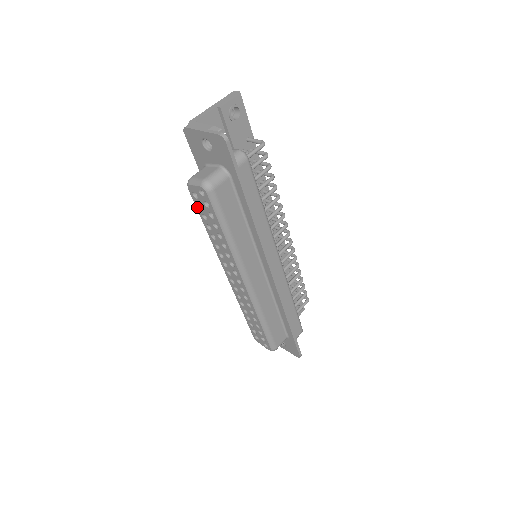
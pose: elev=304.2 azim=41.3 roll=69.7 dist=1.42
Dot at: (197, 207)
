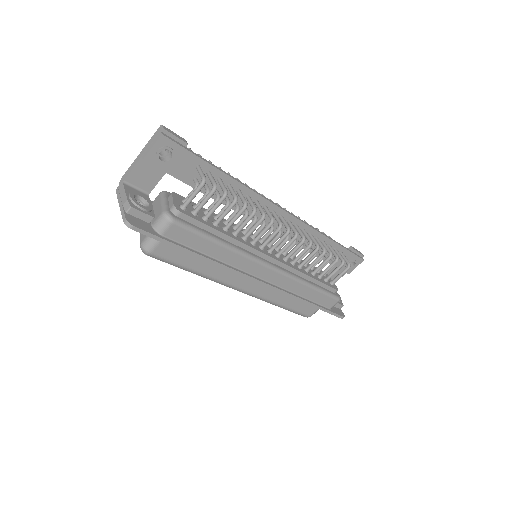
Dot at: occluded
